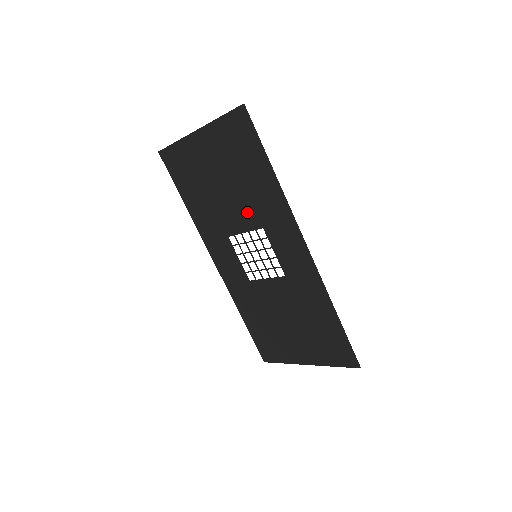
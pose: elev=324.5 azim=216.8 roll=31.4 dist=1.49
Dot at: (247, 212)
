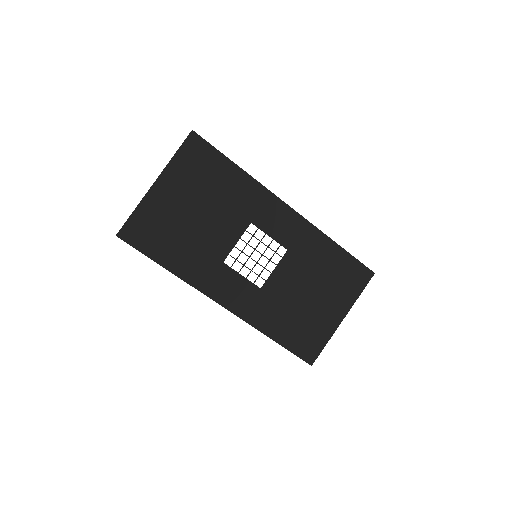
Dot at: (232, 220)
